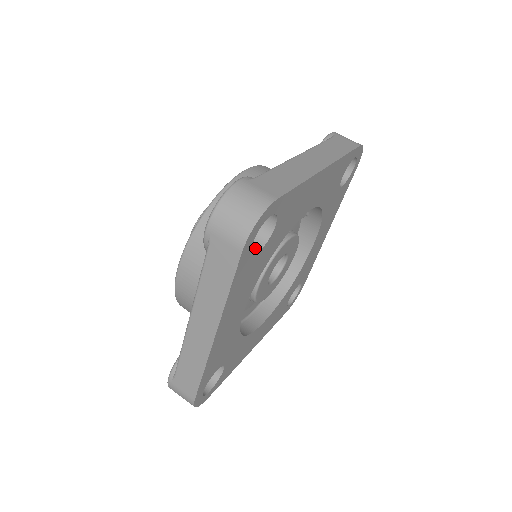
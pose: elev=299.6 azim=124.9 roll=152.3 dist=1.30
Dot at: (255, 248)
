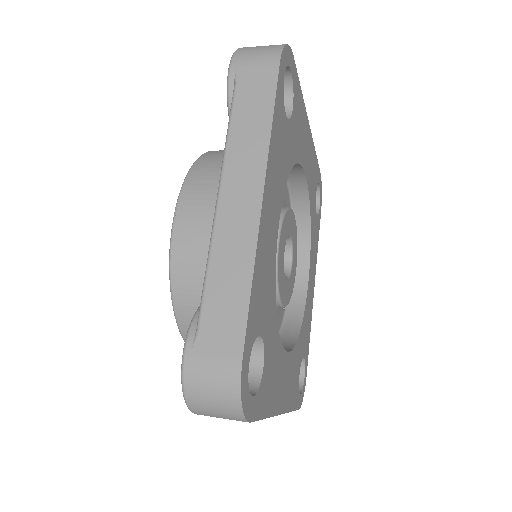
Dot at: occluded
